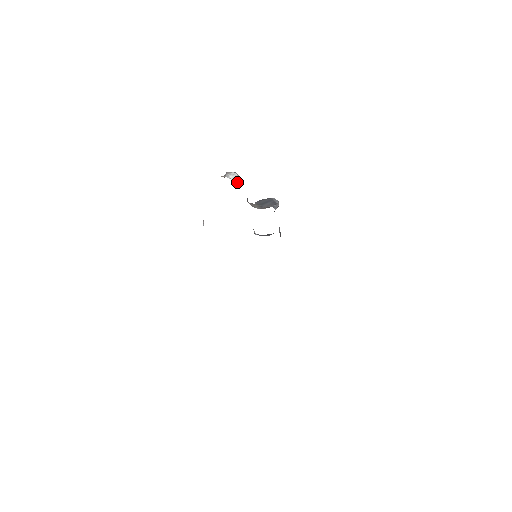
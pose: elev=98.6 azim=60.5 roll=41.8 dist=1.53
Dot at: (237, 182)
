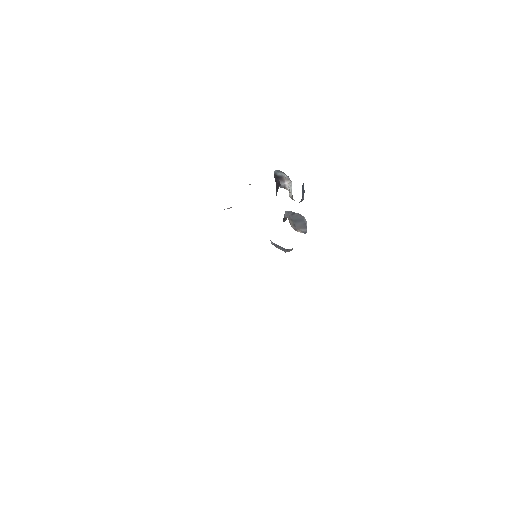
Dot at: (292, 197)
